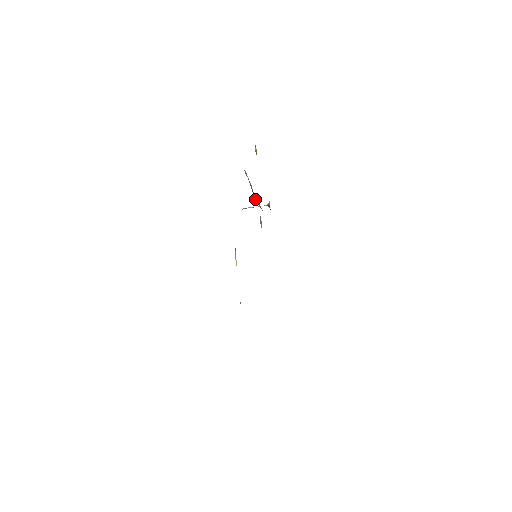
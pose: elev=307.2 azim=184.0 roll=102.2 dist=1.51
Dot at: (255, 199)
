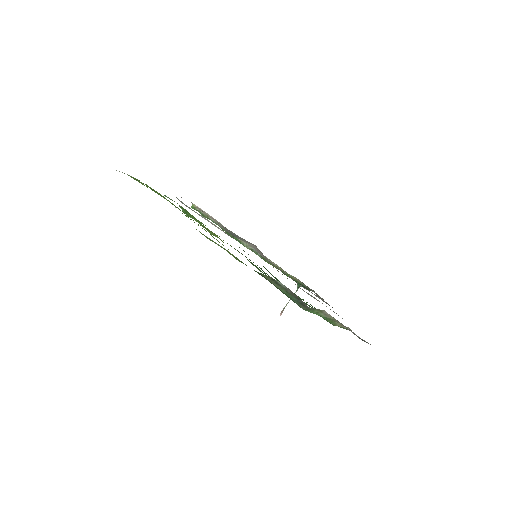
Dot at: occluded
